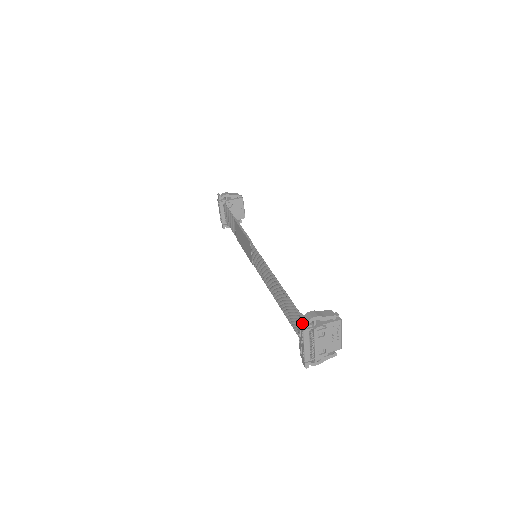
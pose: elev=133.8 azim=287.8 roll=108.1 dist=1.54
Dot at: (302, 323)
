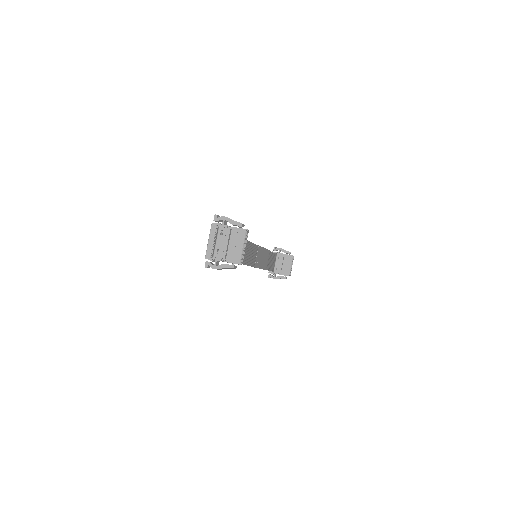
Dot at: (214, 219)
